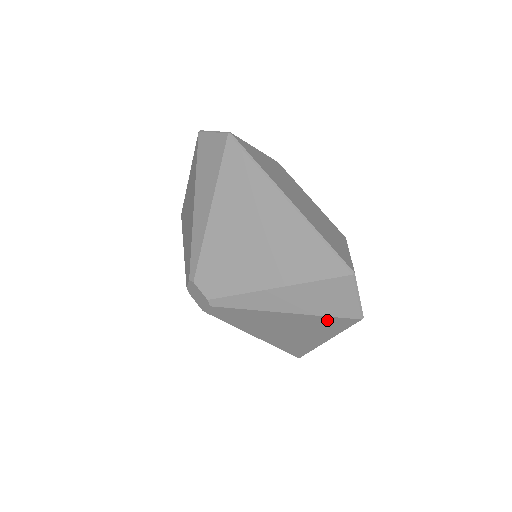
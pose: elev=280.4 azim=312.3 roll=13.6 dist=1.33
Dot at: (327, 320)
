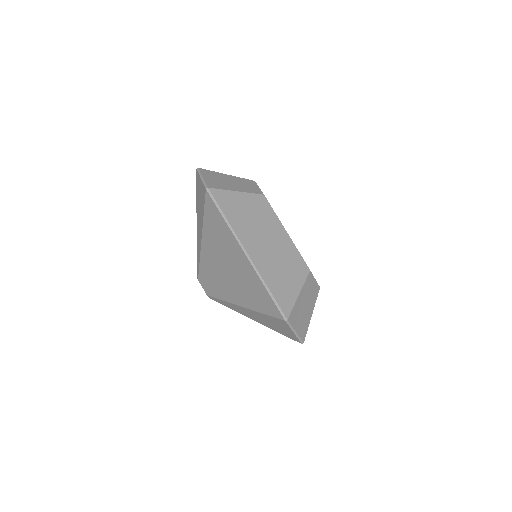
Dot at: occluded
